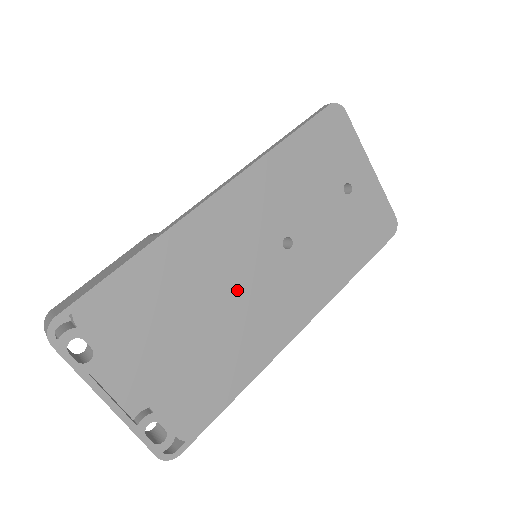
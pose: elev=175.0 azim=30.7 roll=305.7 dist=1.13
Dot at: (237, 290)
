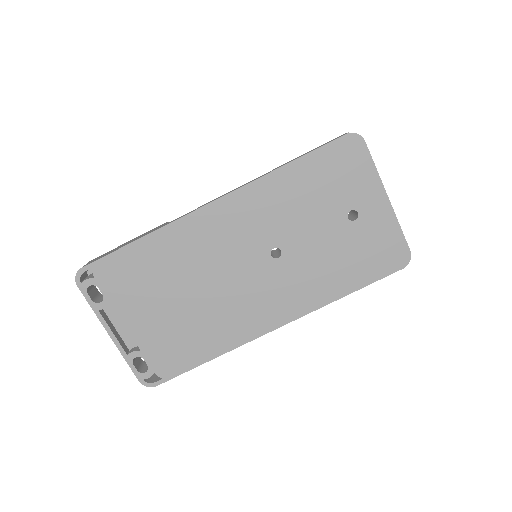
Dot at: (221, 281)
